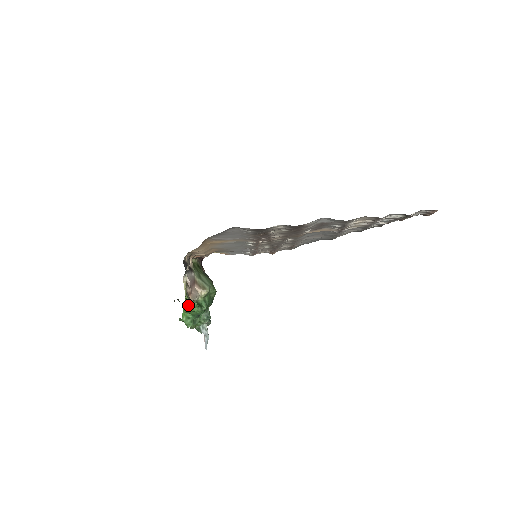
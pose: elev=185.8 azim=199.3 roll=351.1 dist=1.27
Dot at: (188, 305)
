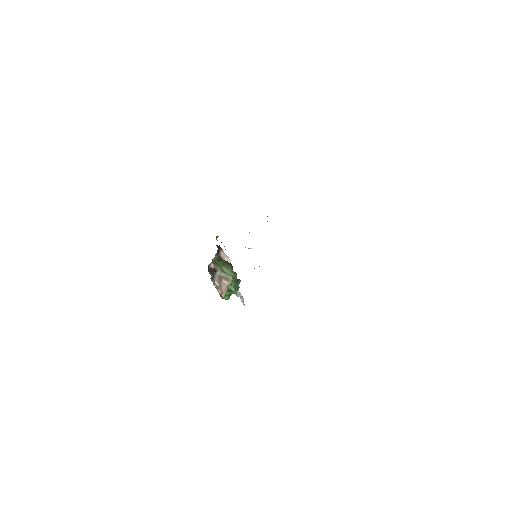
Dot at: occluded
